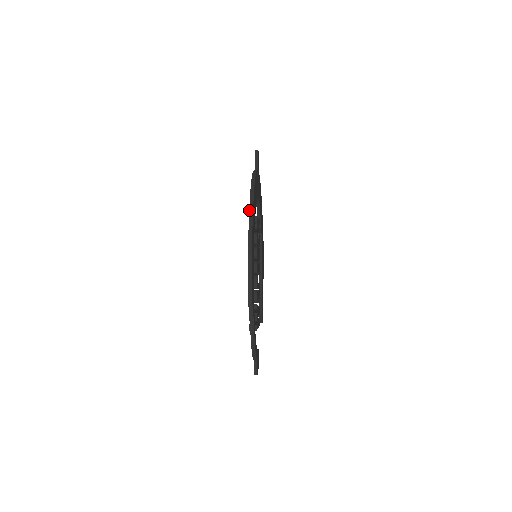
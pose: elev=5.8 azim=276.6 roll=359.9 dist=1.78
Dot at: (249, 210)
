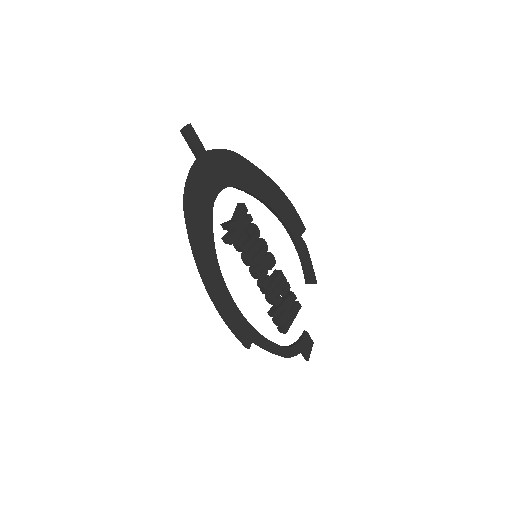
Dot at: occluded
